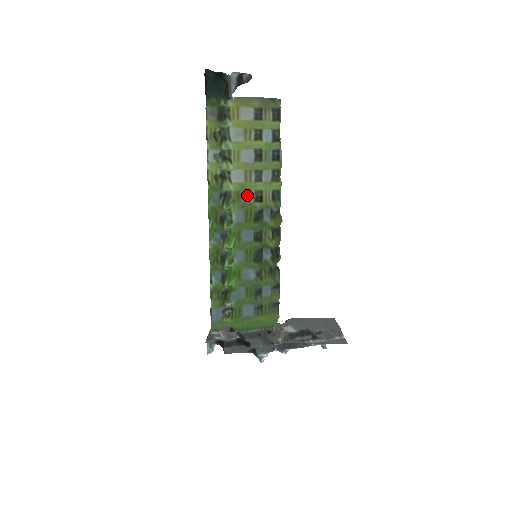
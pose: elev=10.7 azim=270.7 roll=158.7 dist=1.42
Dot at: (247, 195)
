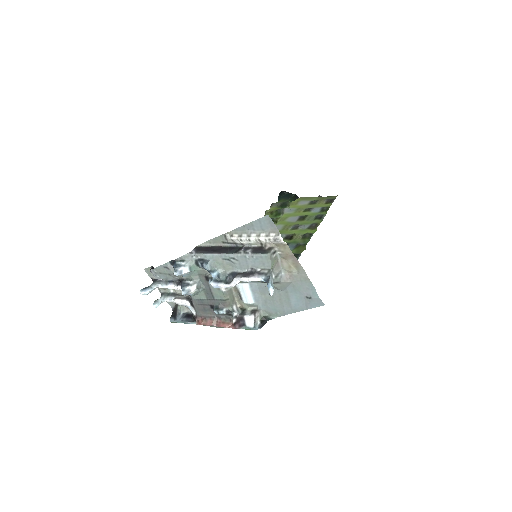
Dot at: occluded
